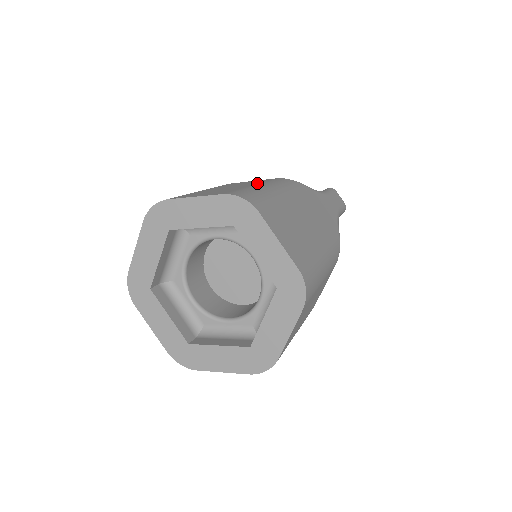
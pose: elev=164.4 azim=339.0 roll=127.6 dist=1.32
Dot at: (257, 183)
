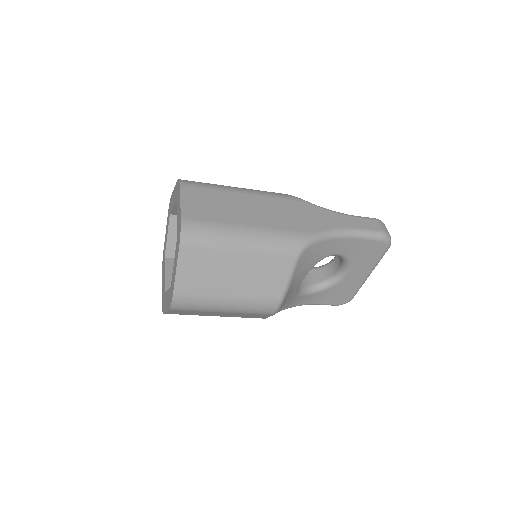
Dot at: occluded
